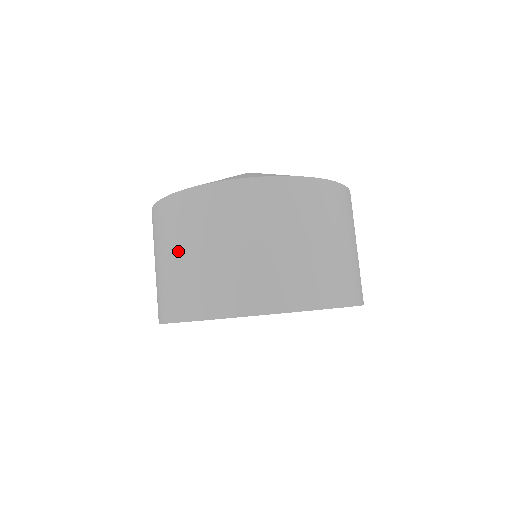
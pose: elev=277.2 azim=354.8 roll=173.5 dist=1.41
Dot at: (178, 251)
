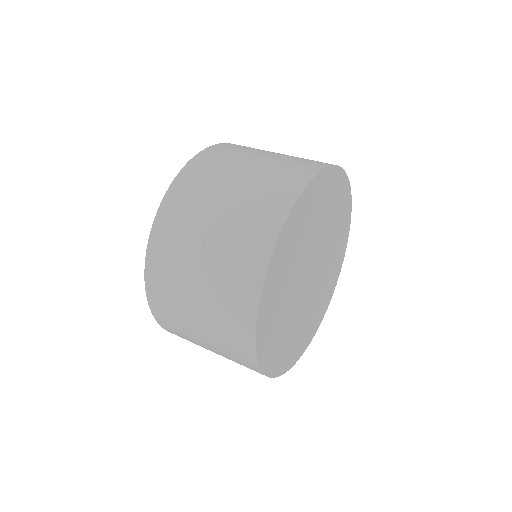
Dot at: (192, 297)
